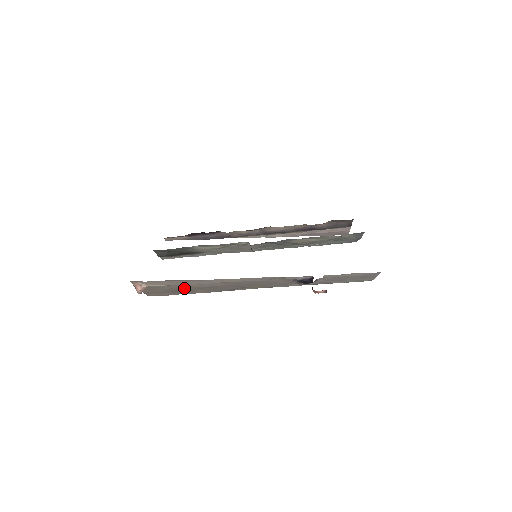
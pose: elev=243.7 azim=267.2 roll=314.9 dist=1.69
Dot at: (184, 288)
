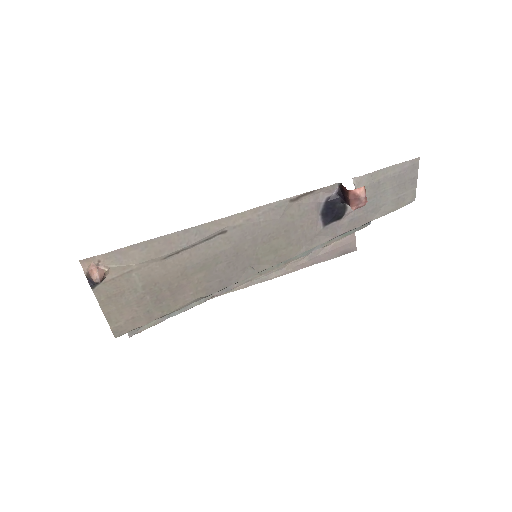
Dot at: (167, 278)
